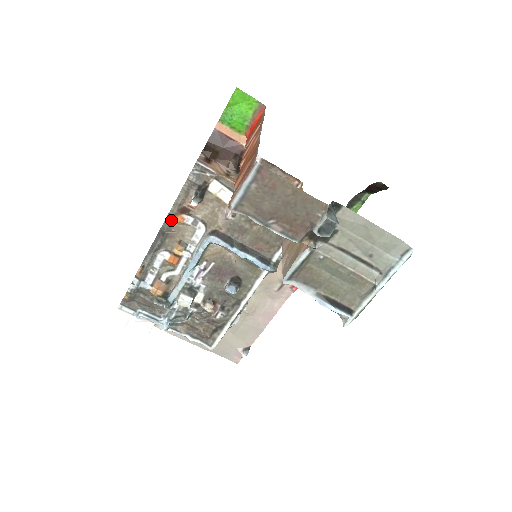
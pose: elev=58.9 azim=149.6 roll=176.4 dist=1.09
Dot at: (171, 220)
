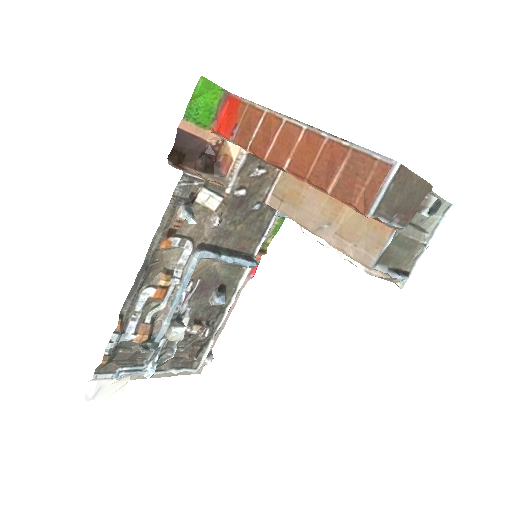
Dot at: (155, 249)
